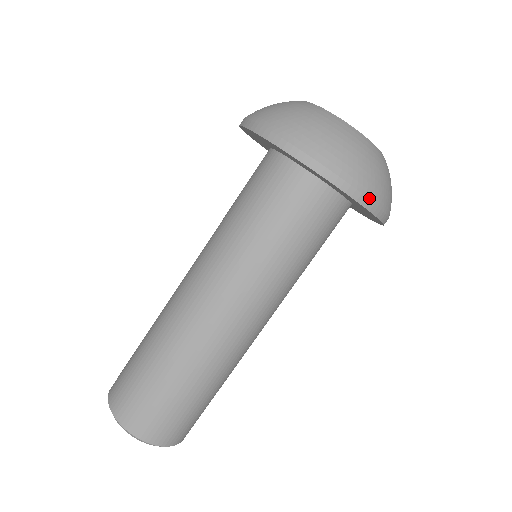
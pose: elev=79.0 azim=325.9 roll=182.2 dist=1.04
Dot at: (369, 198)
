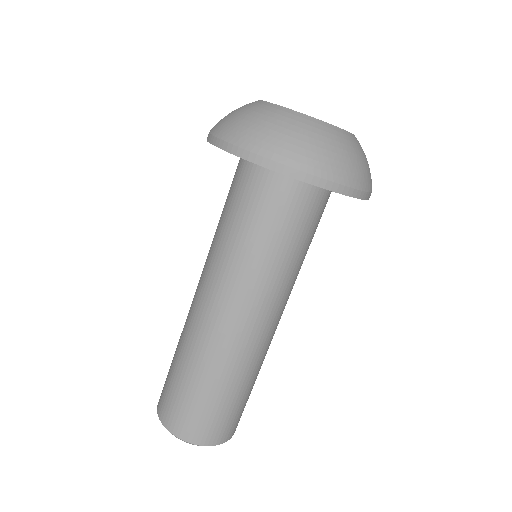
Dot at: (331, 180)
